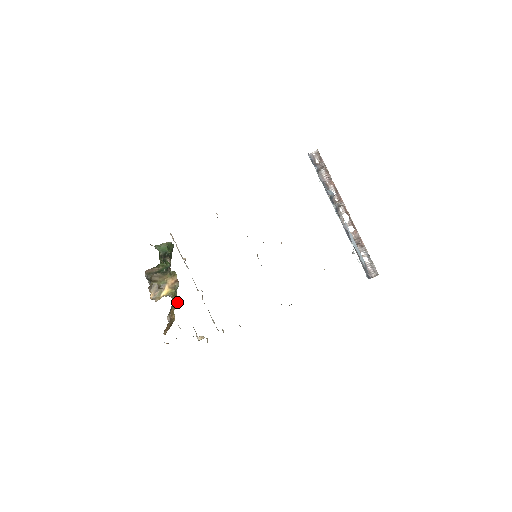
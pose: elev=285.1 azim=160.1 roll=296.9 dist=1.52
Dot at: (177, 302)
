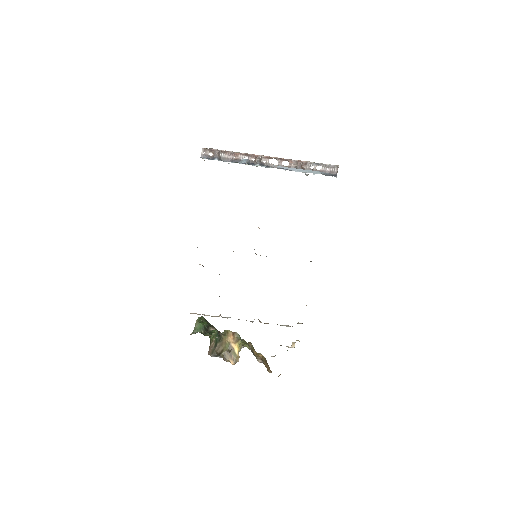
Dot at: (251, 345)
